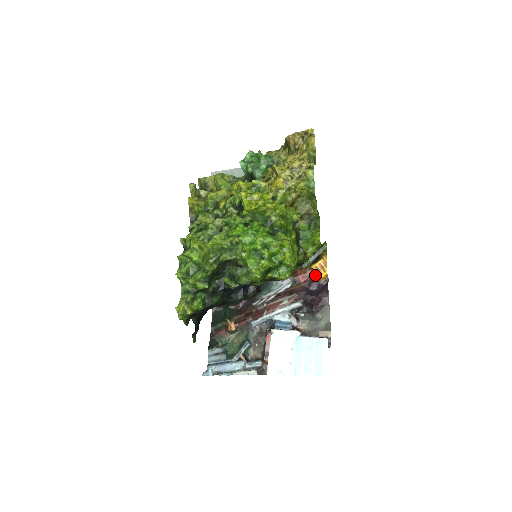
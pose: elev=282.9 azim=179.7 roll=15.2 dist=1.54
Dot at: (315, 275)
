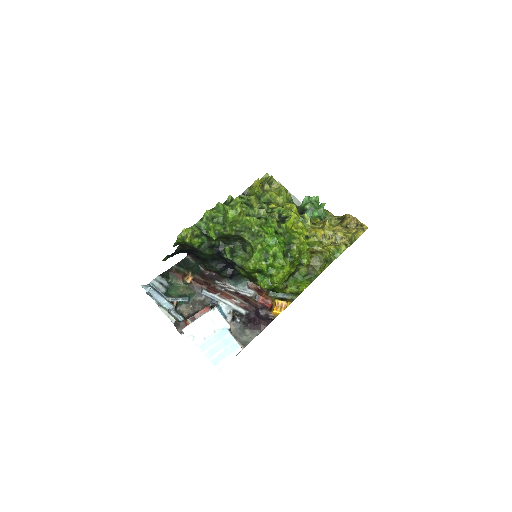
Dot at: (271, 307)
